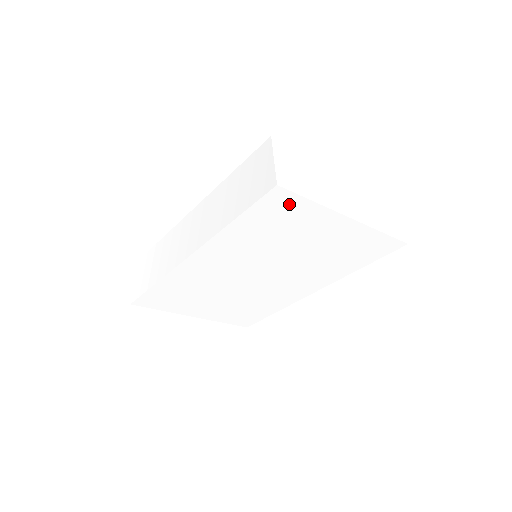
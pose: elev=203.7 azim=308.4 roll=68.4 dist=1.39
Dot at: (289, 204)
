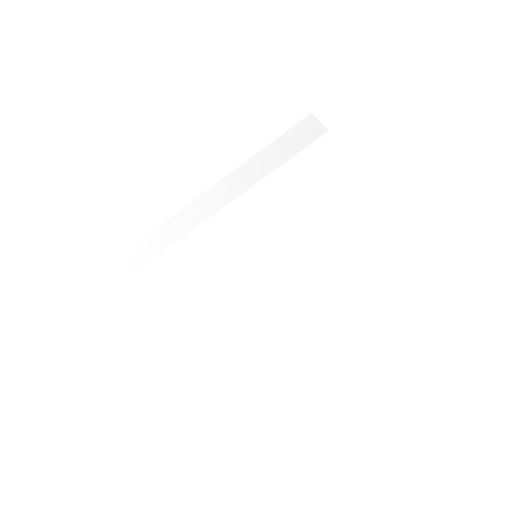
Dot at: (329, 161)
